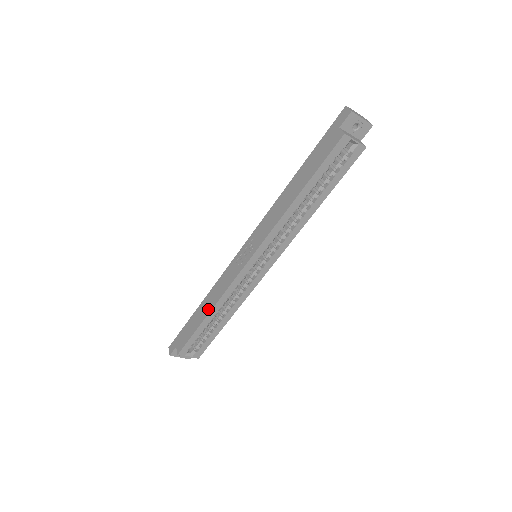
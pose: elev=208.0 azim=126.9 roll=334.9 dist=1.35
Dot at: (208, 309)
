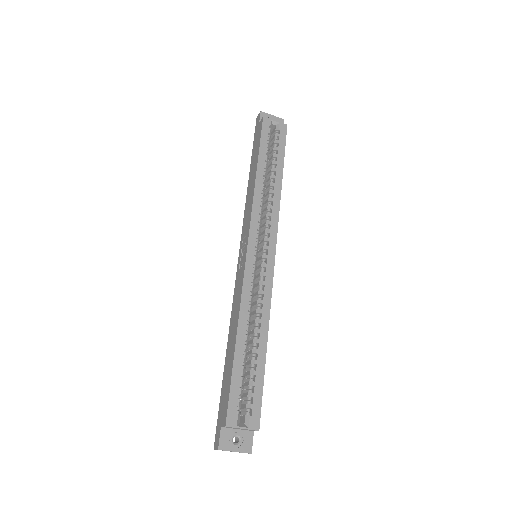
Dot at: (234, 333)
